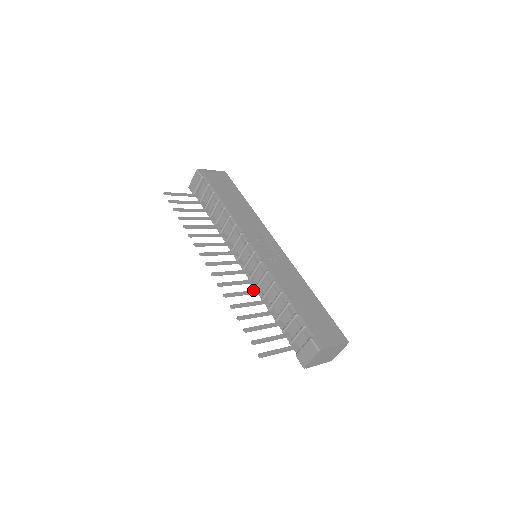
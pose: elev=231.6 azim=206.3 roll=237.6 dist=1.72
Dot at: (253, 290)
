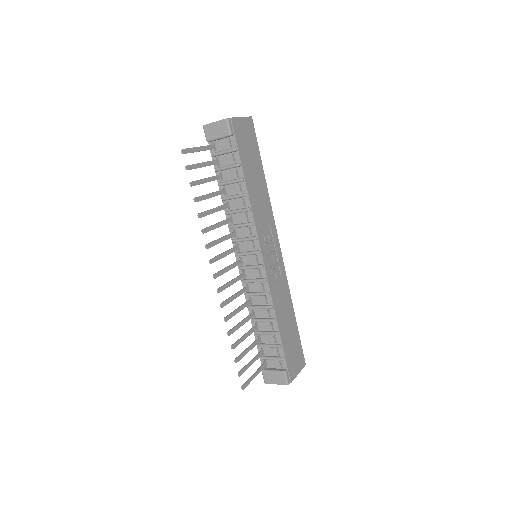
Dot at: (246, 302)
